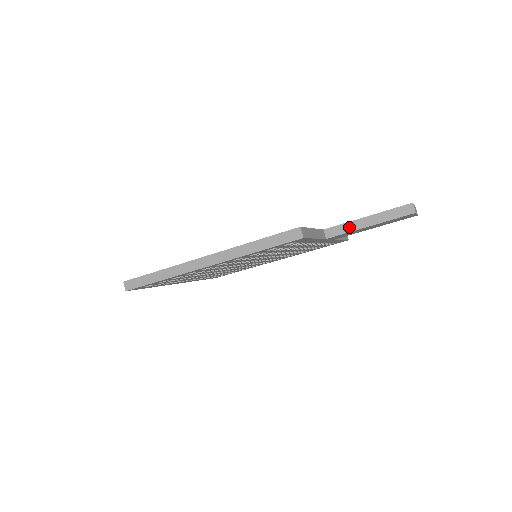
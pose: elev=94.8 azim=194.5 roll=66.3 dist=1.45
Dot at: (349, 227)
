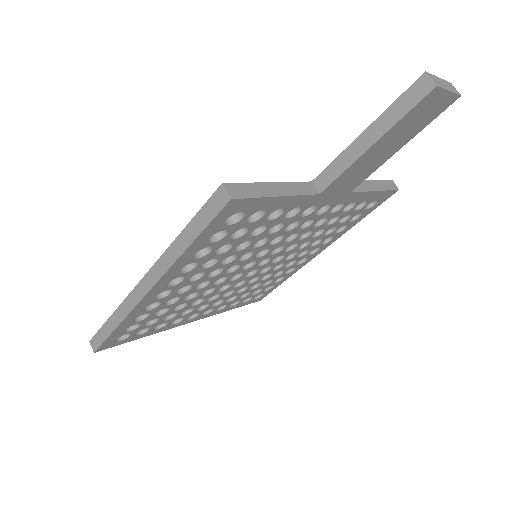
Dot at: (344, 161)
